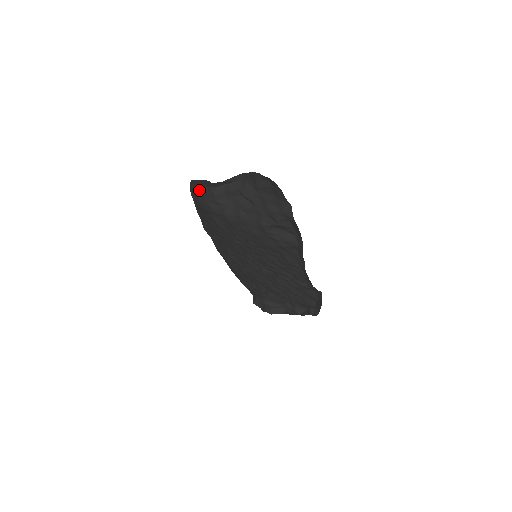
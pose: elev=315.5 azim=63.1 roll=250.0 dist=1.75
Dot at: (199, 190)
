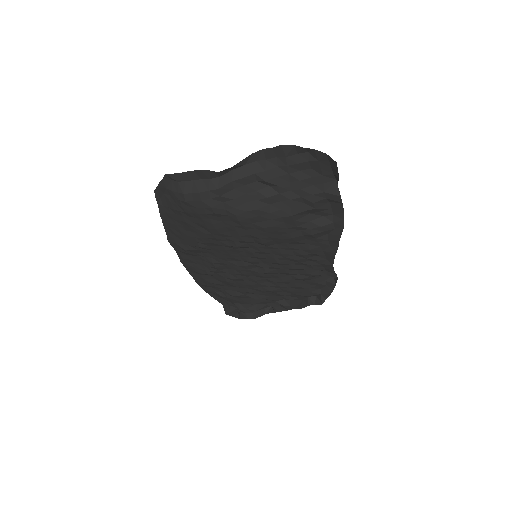
Dot at: (185, 187)
